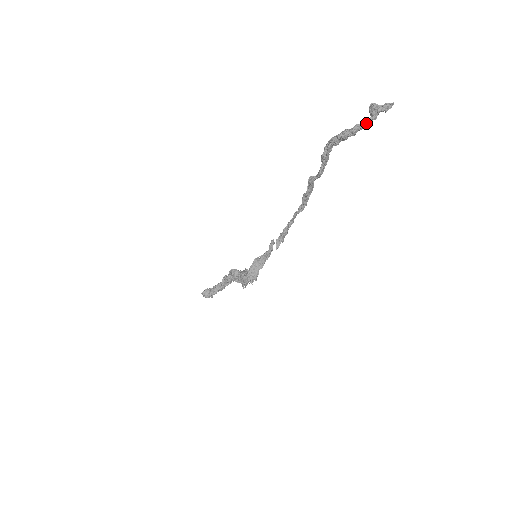
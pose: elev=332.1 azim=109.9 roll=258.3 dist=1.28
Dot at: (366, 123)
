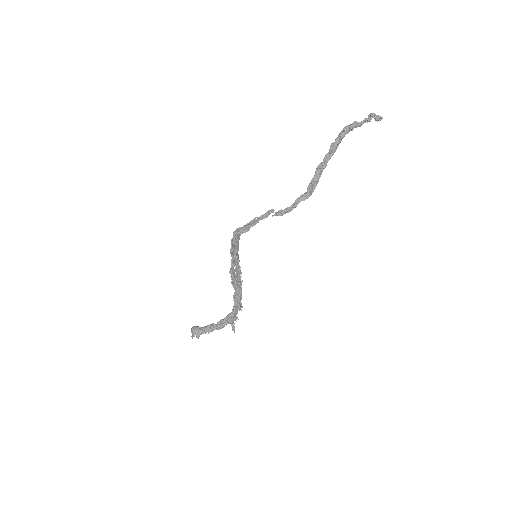
Dot at: (362, 122)
